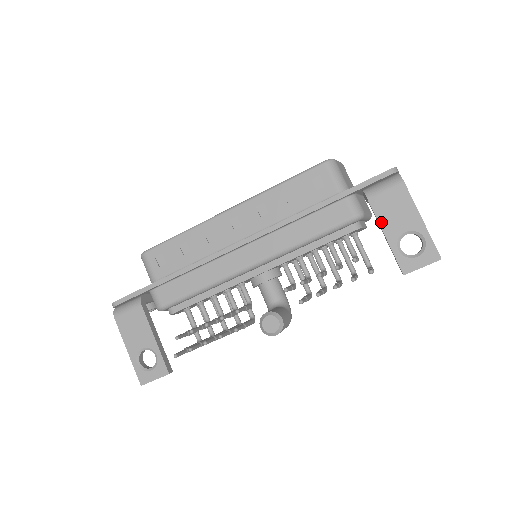
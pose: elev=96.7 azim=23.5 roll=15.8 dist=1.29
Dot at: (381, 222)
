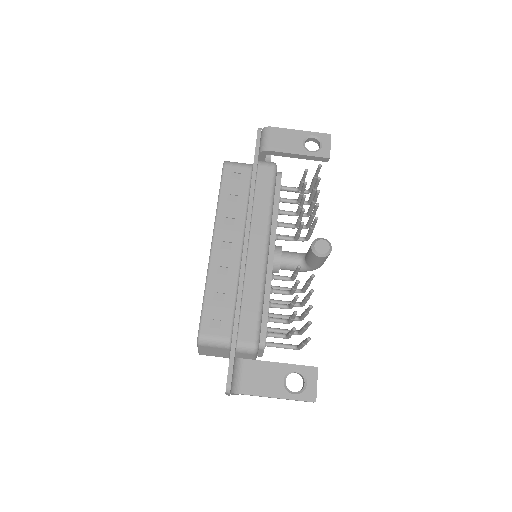
Dot at: (288, 152)
